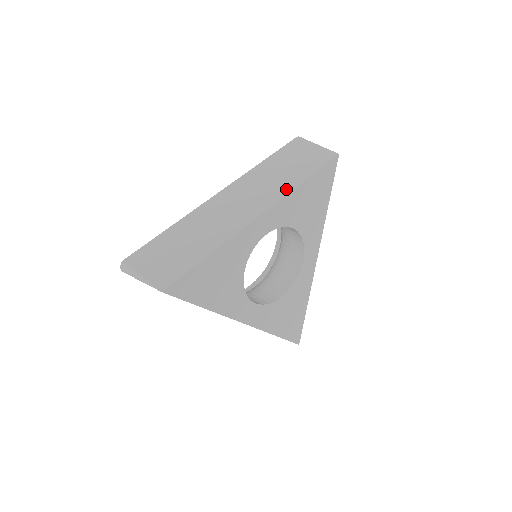
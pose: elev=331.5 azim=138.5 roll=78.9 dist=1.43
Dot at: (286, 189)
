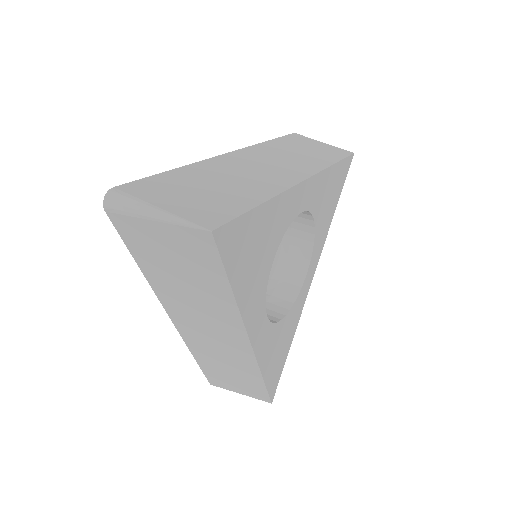
Dot at: (319, 165)
